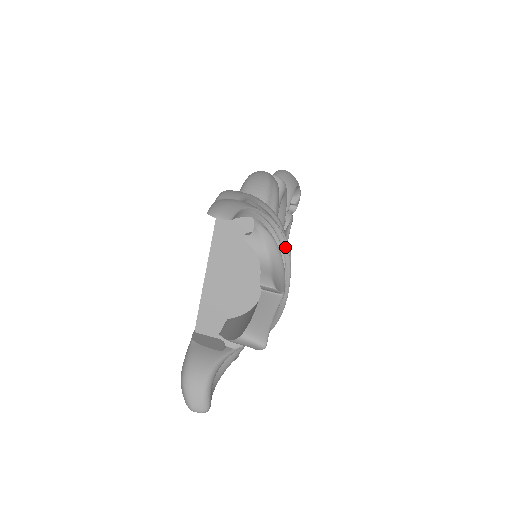
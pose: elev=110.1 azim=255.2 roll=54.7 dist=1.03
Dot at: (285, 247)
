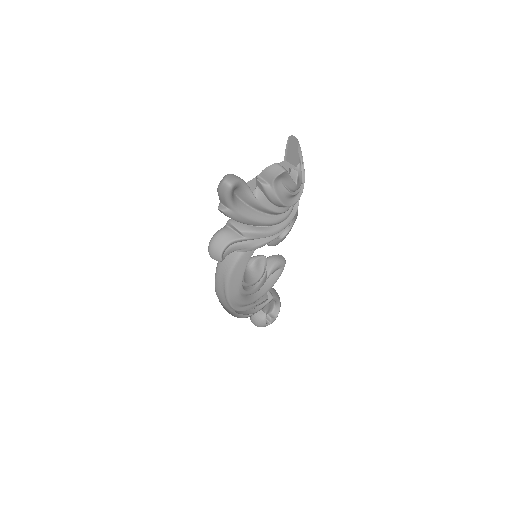
Dot at: (302, 190)
